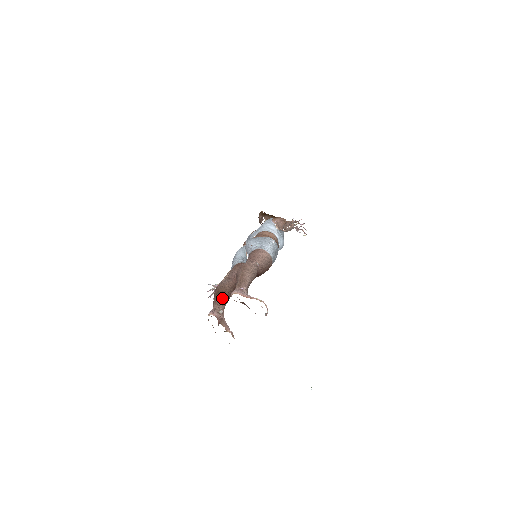
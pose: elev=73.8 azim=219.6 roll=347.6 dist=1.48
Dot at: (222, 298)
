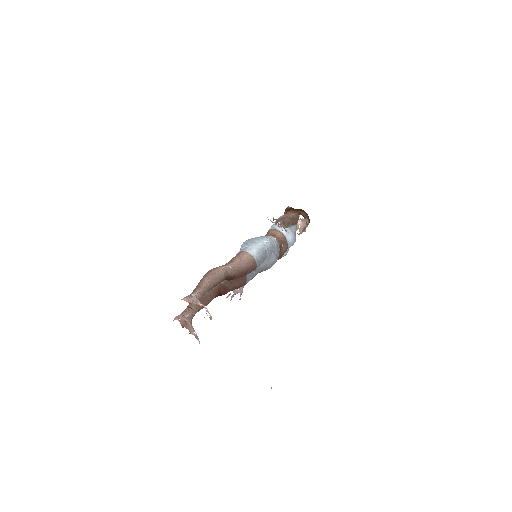
Dot at: occluded
